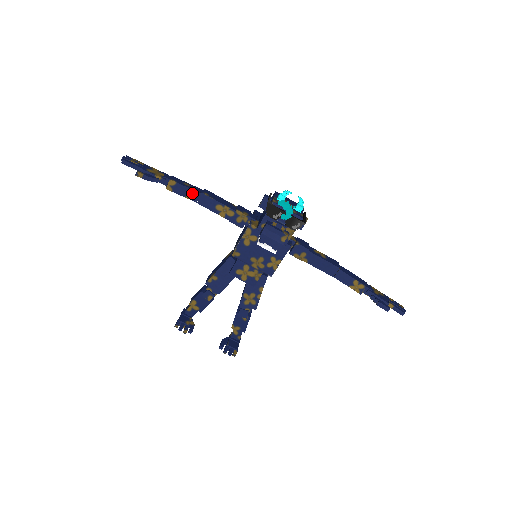
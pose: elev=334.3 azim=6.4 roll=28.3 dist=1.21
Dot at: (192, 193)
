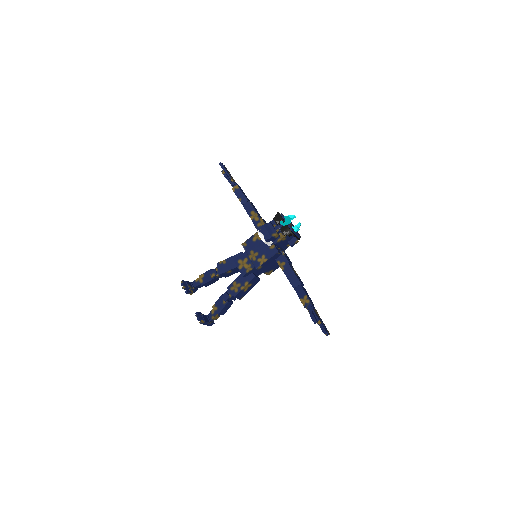
Dot at: (244, 198)
